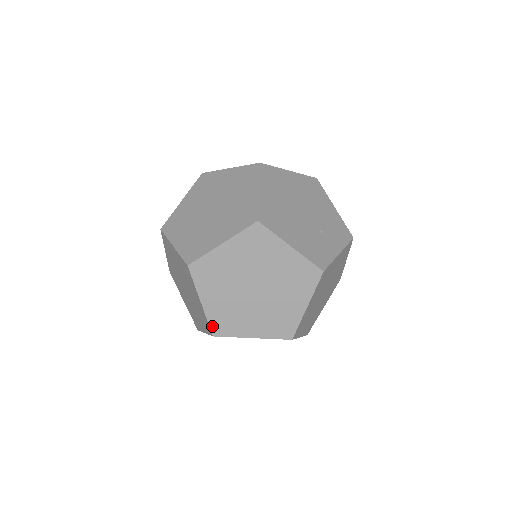
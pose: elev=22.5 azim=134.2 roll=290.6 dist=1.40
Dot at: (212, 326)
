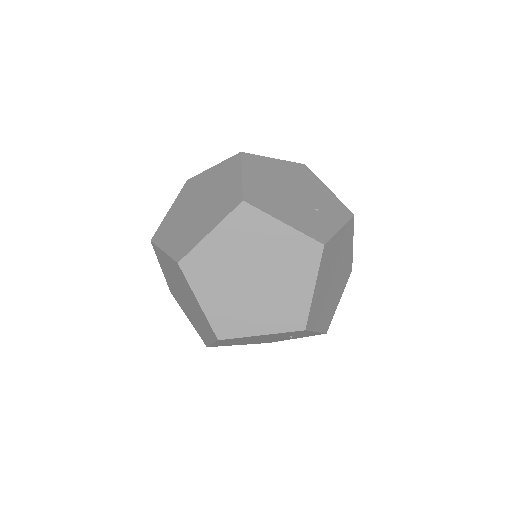
Dot at: (215, 328)
